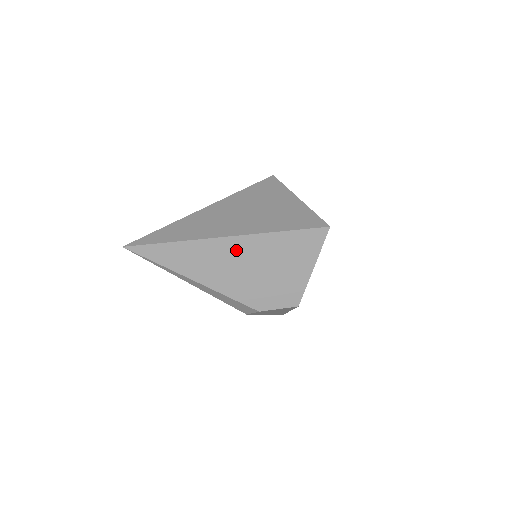
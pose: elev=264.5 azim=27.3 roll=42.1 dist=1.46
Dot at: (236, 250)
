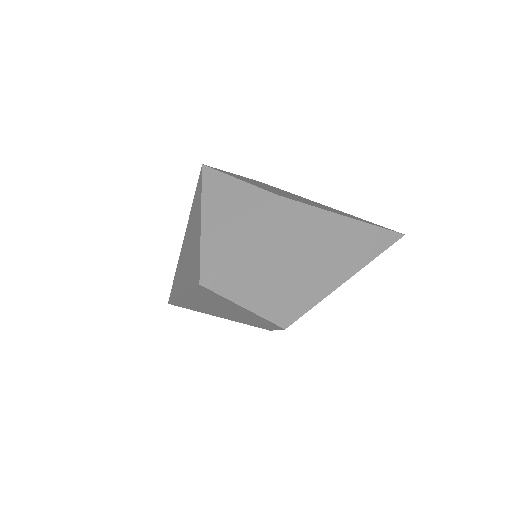
Dot at: (196, 302)
